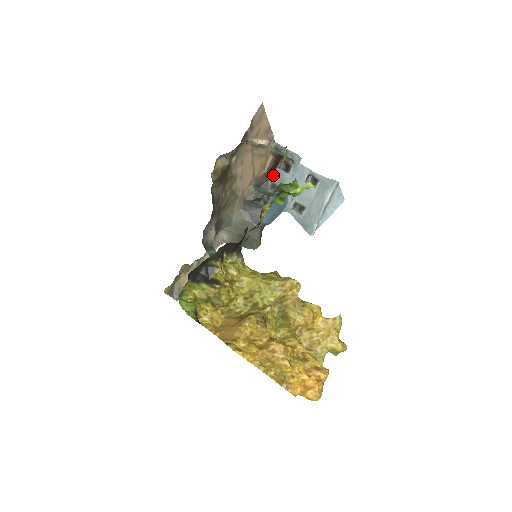
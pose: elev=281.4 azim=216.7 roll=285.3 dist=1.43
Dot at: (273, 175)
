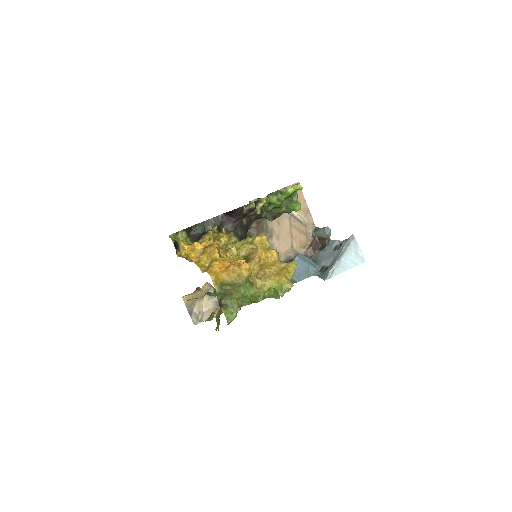
Dot at: (313, 256)
